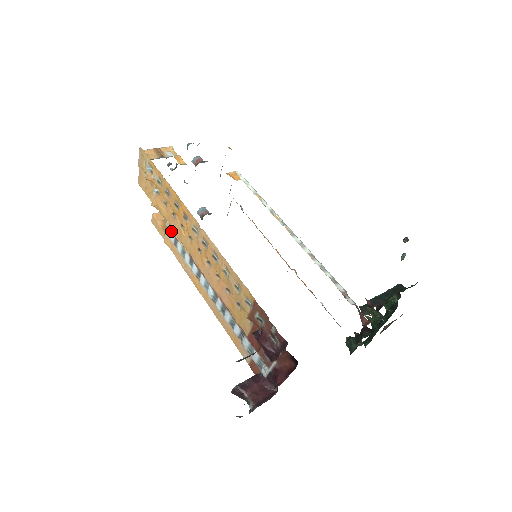
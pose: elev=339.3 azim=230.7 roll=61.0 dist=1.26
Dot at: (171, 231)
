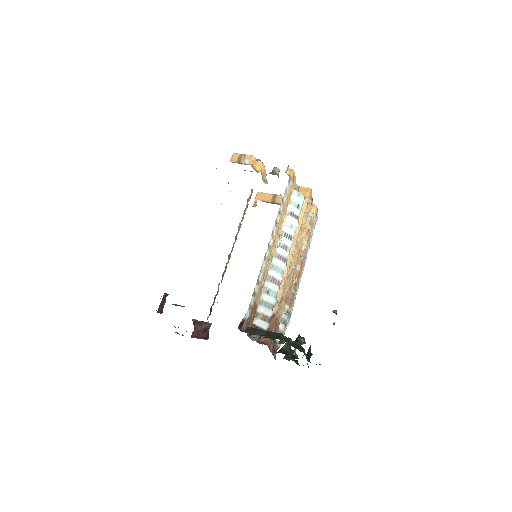
Dot at: occluded
